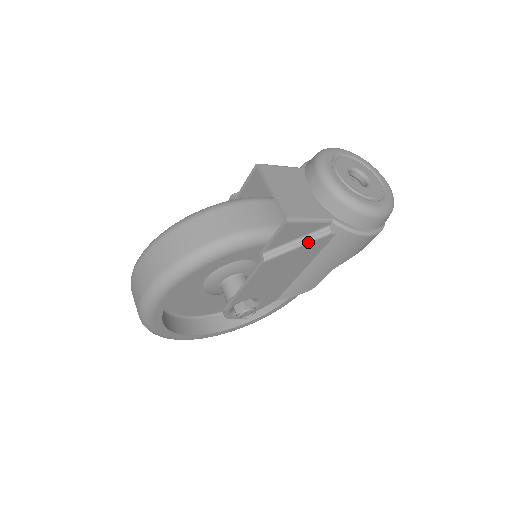
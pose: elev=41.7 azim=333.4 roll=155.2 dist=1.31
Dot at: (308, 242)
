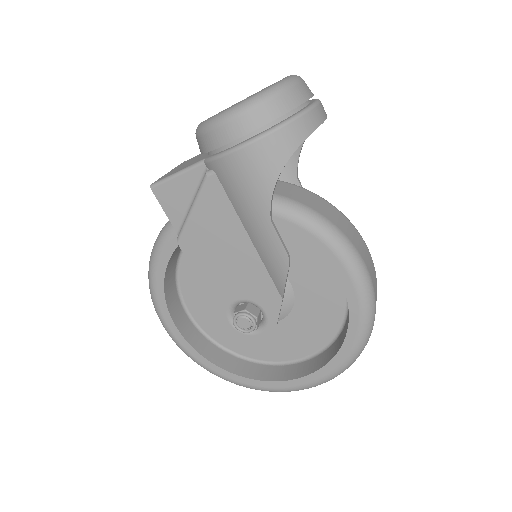
Dot at: (196, 199)
